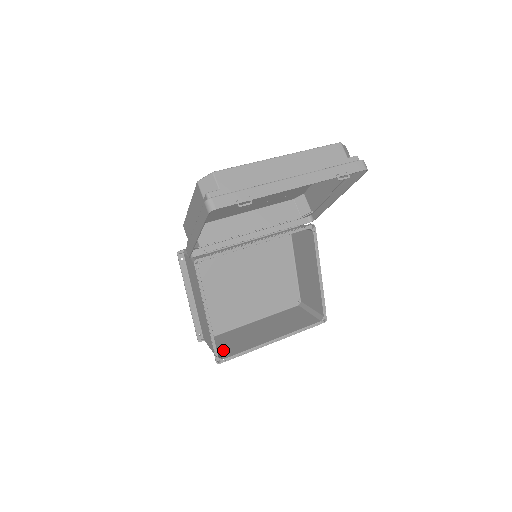
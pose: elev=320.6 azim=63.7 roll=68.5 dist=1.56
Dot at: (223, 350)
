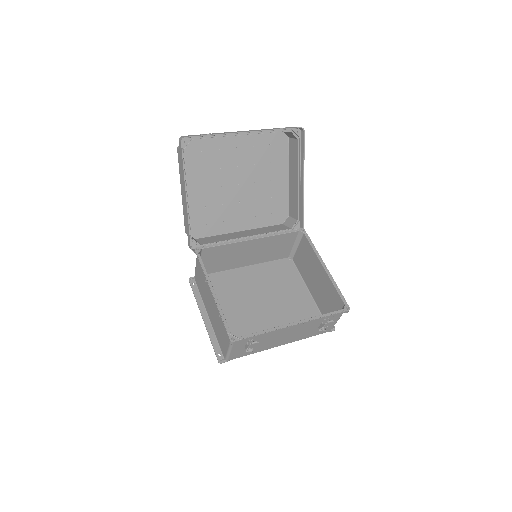
Dot at: (240, 343)
